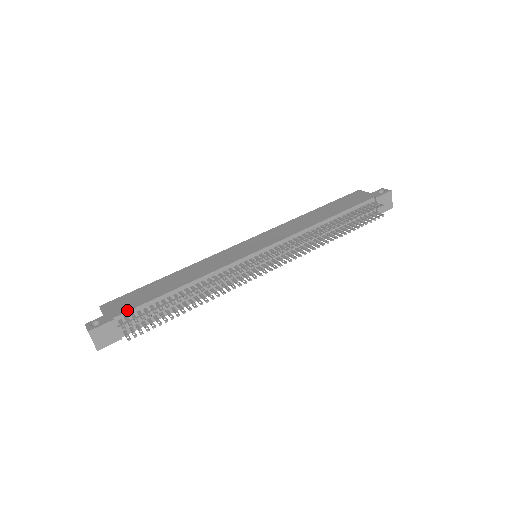
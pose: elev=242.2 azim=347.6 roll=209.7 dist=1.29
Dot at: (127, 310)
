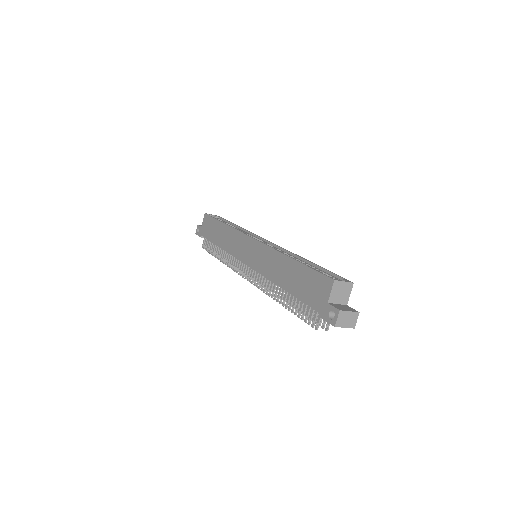
Dot at: (204, 236)
